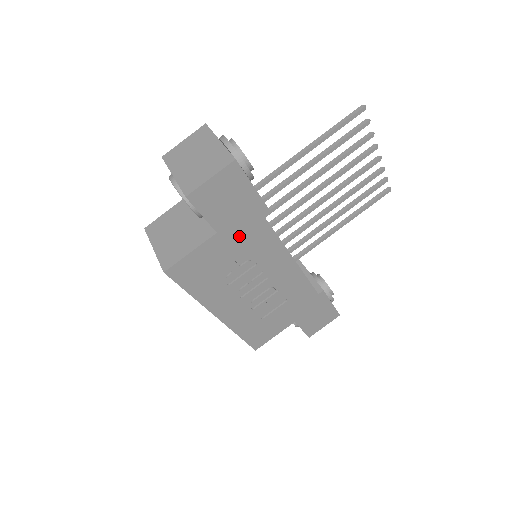
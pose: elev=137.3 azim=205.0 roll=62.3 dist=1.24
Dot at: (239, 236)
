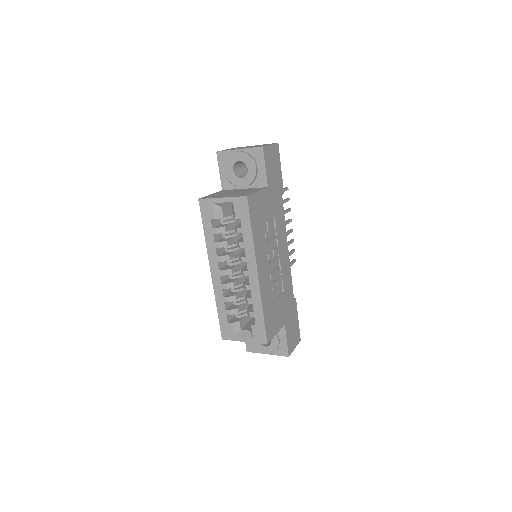
Dot at: (274, 201)
